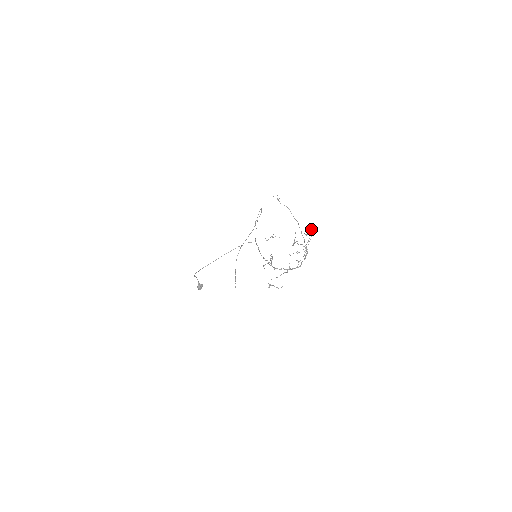
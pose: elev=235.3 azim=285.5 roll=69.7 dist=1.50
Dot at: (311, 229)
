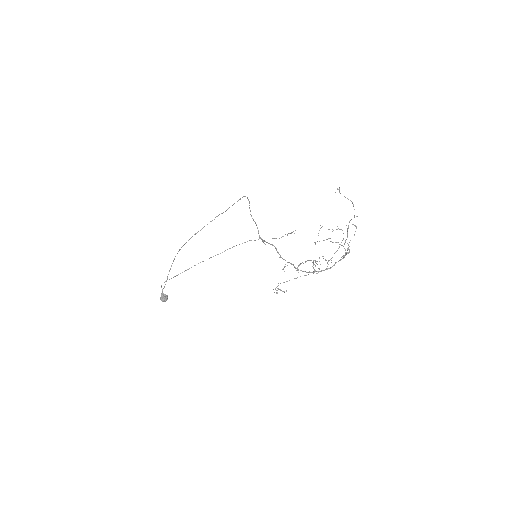
Dot at: occluded
